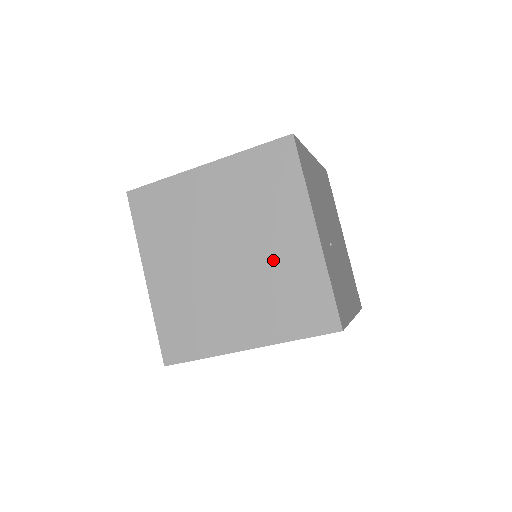
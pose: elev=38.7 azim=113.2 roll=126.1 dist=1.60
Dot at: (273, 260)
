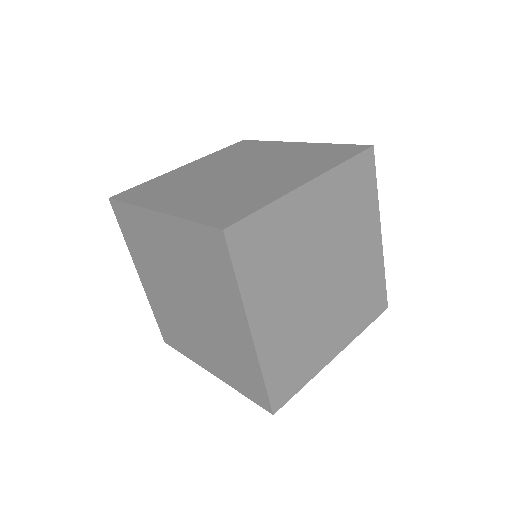
Dot at: (220, 330)
